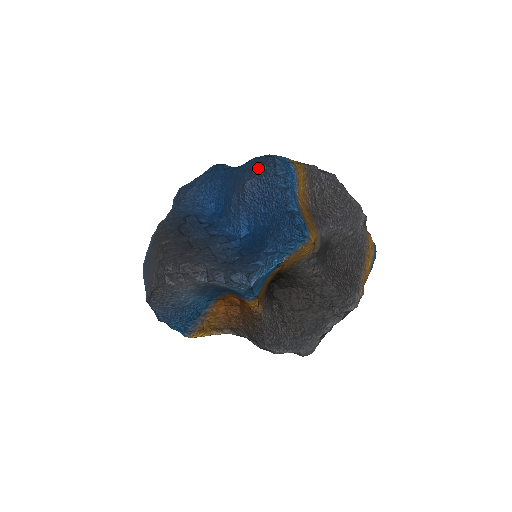
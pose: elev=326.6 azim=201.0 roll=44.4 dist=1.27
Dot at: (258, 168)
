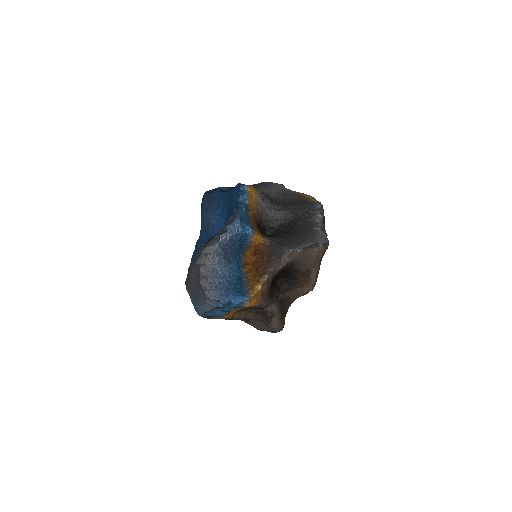
Dot at: (203, 204)
